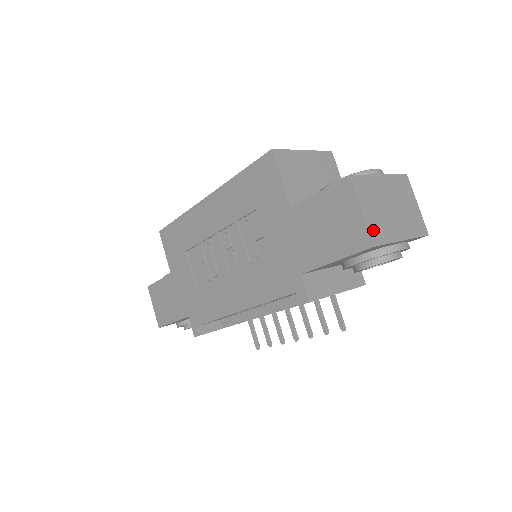
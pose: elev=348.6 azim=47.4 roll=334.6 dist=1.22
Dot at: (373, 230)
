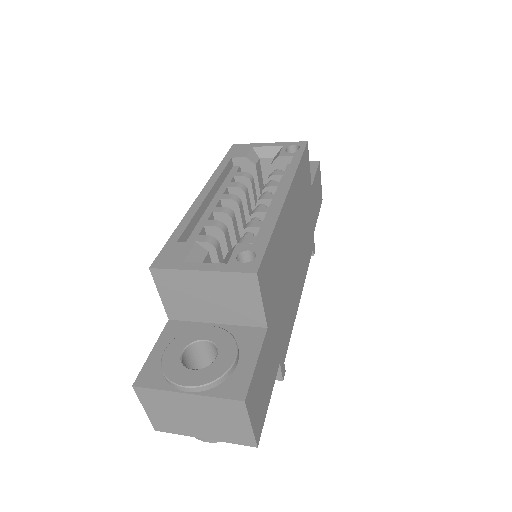
Dot at: (157, 423)
